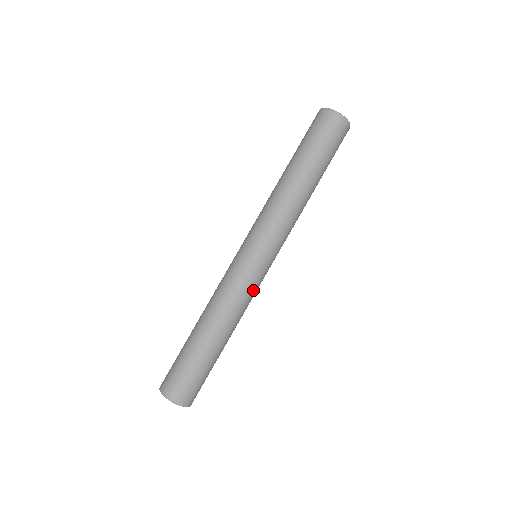
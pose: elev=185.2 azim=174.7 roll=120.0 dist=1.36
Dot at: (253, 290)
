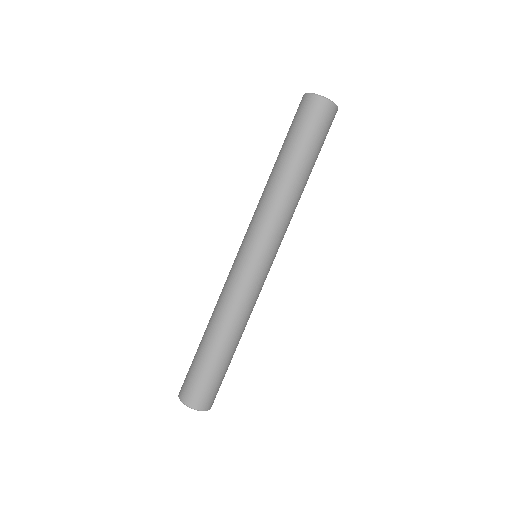
Dot at: occluded
